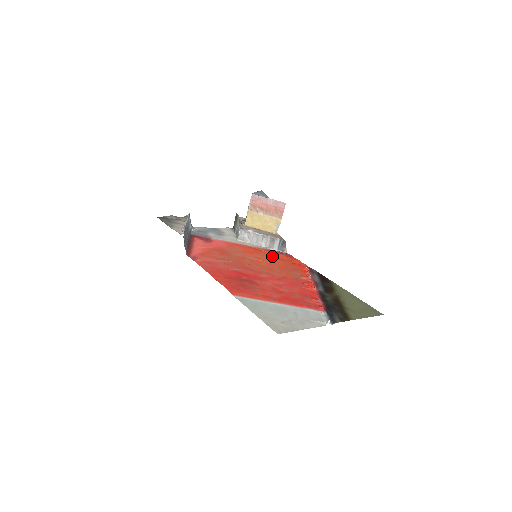
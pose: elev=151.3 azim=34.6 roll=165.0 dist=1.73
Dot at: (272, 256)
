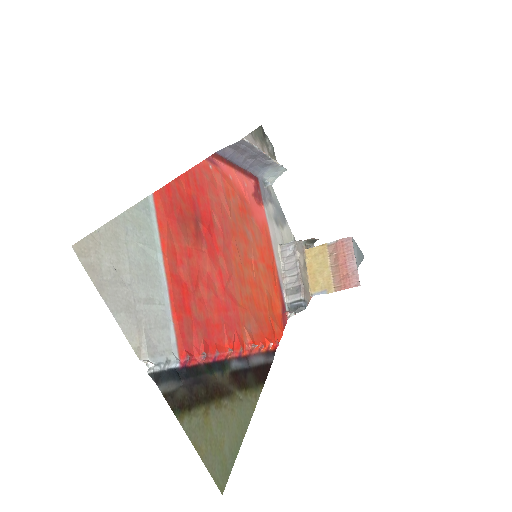
Dot at: (271, 291)
